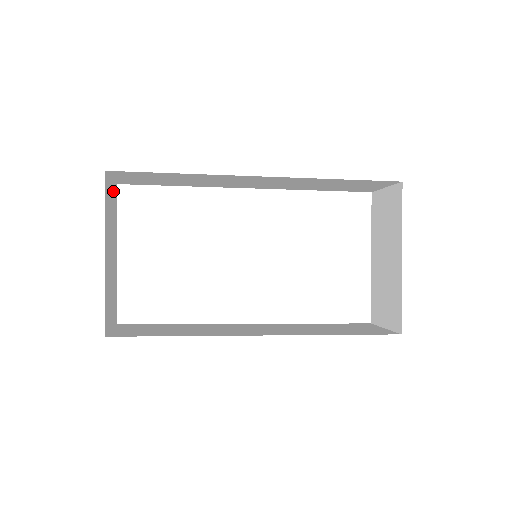
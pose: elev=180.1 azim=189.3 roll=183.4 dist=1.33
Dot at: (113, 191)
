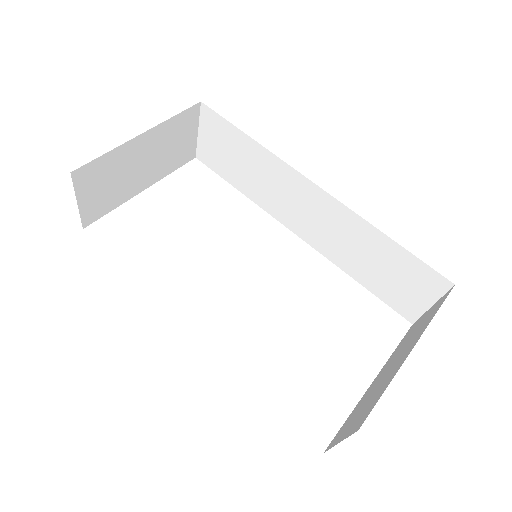
Dot at: (189, 144)
